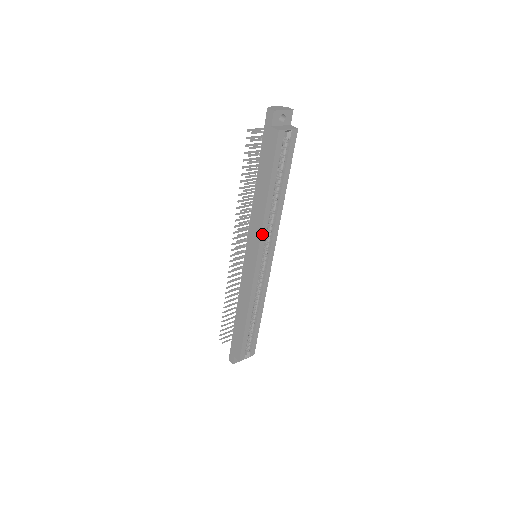
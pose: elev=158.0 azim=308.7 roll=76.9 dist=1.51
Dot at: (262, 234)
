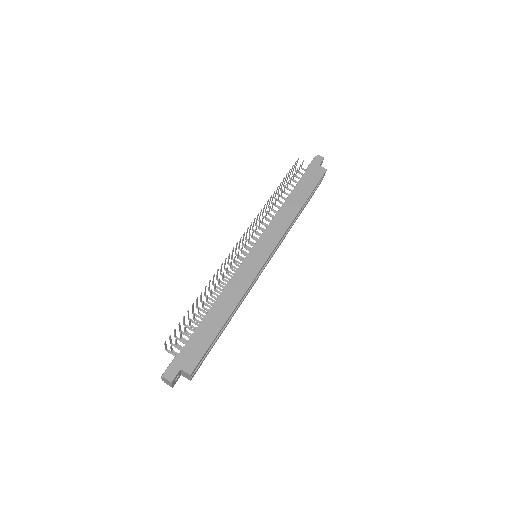
Dot at: (285, 233)
